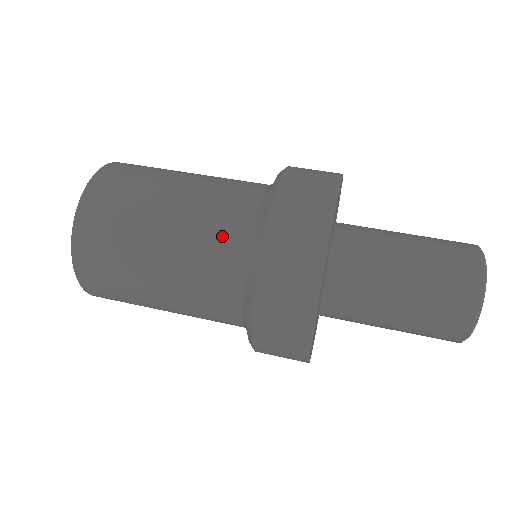
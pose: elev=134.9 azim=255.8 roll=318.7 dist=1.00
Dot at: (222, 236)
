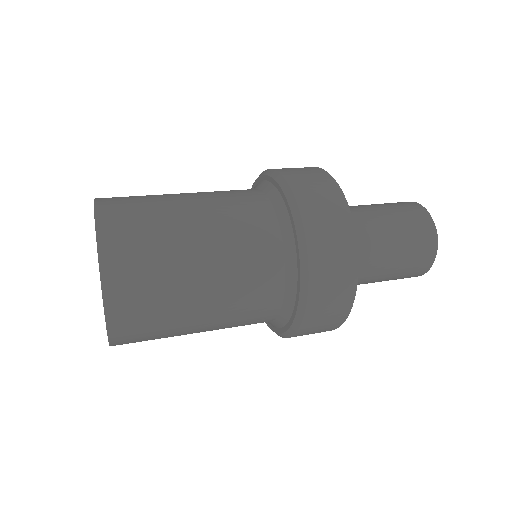
Dot at: (261, 274)
